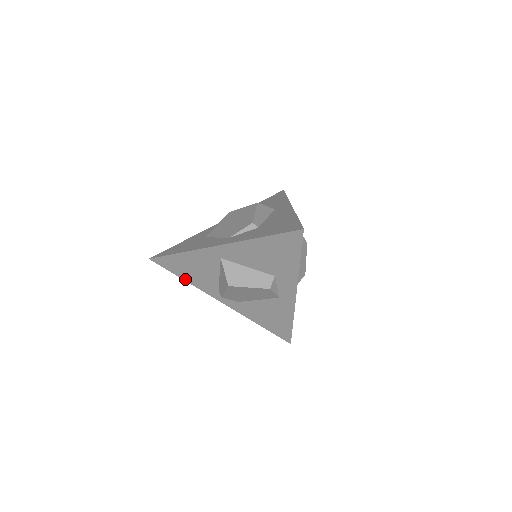
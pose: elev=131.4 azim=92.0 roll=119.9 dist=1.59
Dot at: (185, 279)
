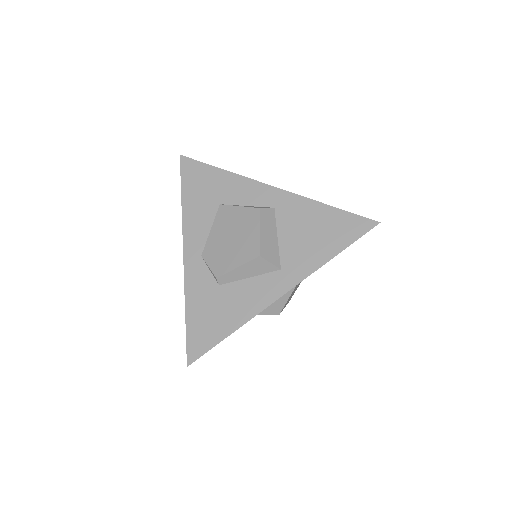
Dot at: occluded
